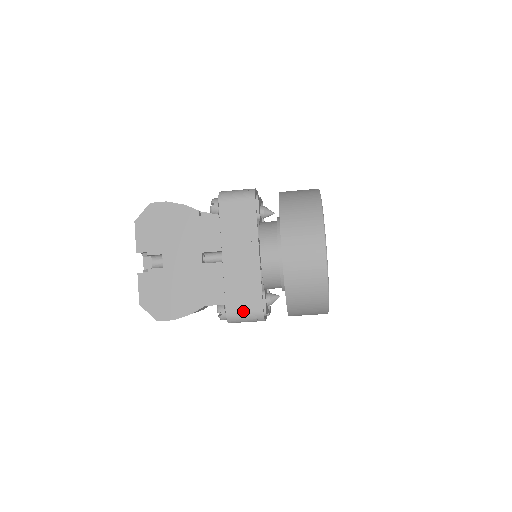
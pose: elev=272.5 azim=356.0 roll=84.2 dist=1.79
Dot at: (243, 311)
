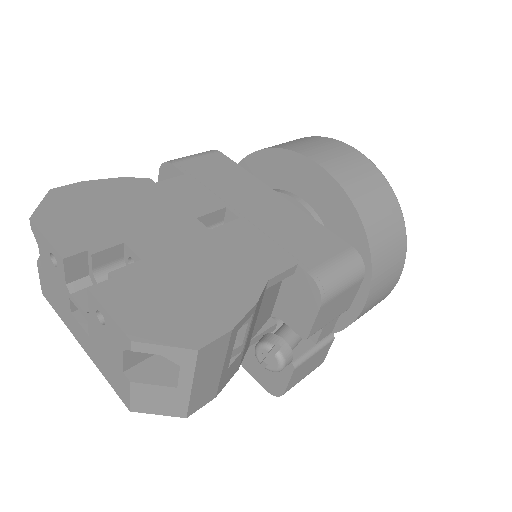
Dot at: (330, 261)
